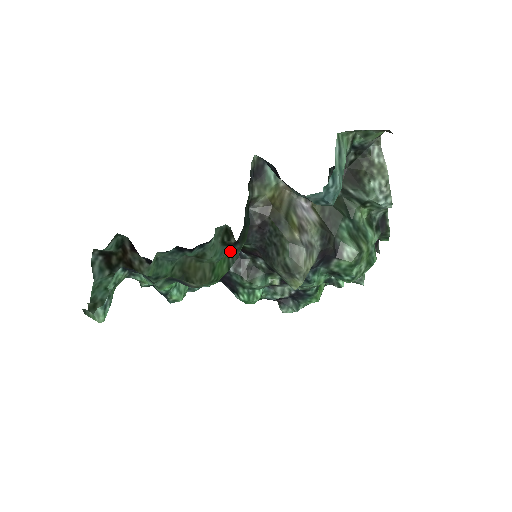
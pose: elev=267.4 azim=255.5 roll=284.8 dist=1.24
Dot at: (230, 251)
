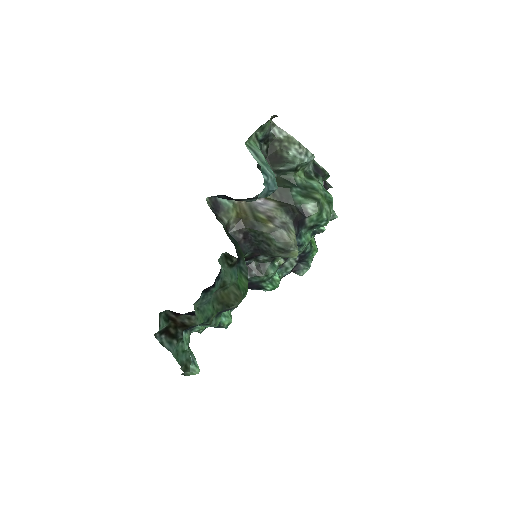
Dot at: (239, 268)
